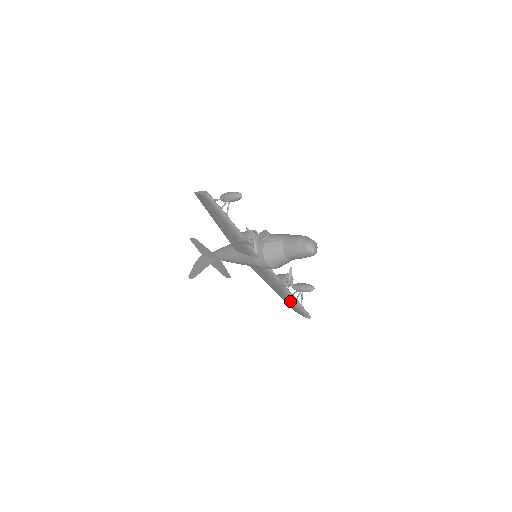
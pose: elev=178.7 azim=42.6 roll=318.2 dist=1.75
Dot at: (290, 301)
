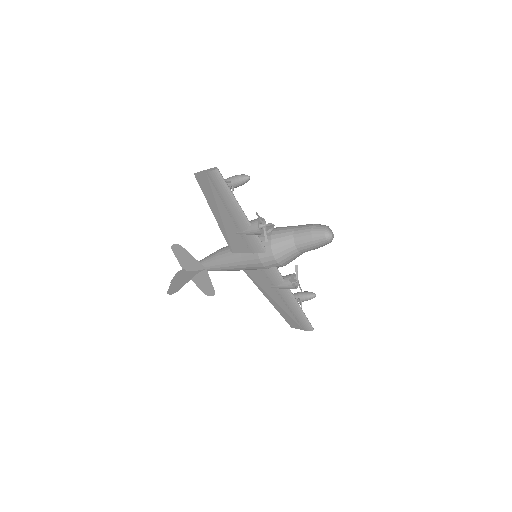
Dot at: (291, 310)
